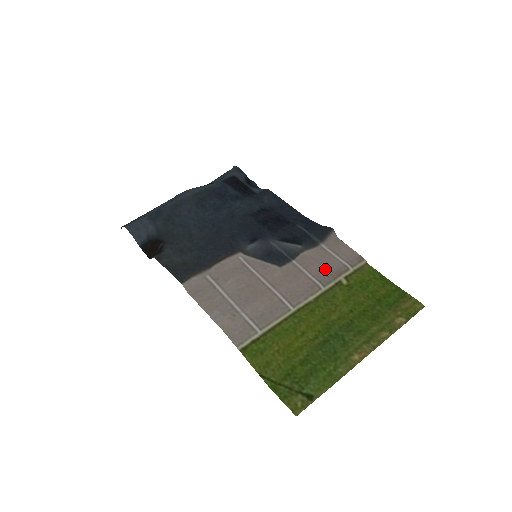
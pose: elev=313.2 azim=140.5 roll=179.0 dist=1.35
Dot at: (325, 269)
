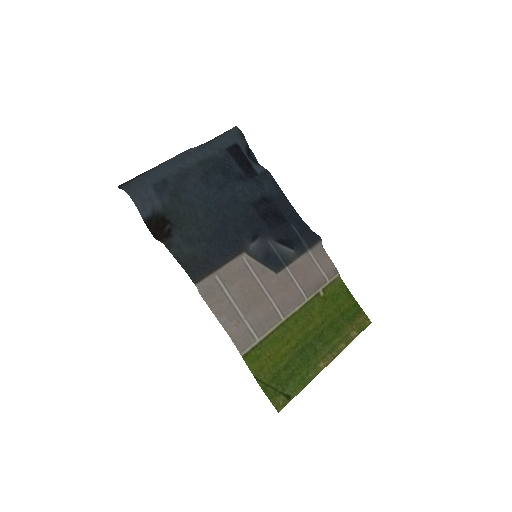
Dot at: (310, 280)
